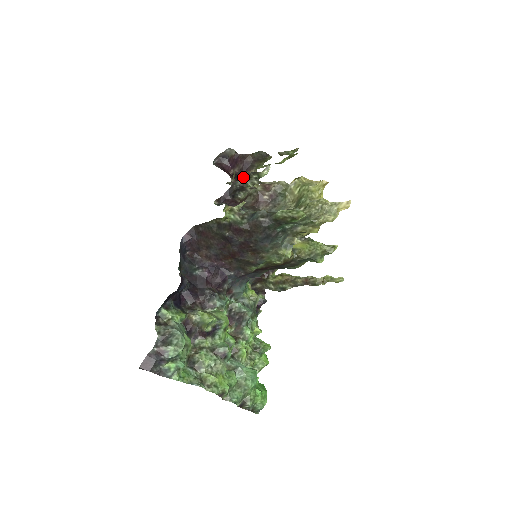
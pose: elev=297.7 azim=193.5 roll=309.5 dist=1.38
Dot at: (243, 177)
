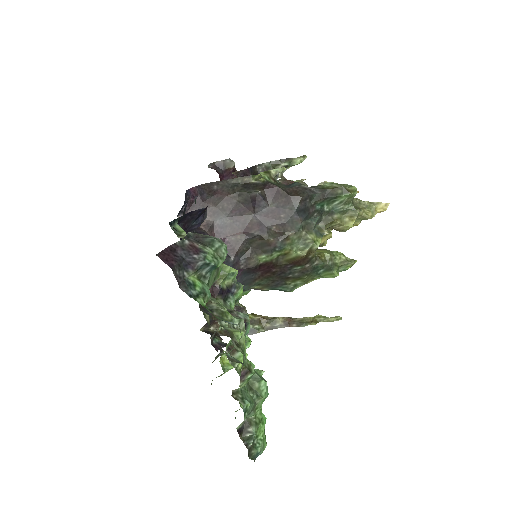
Dot at: (269, 162)
